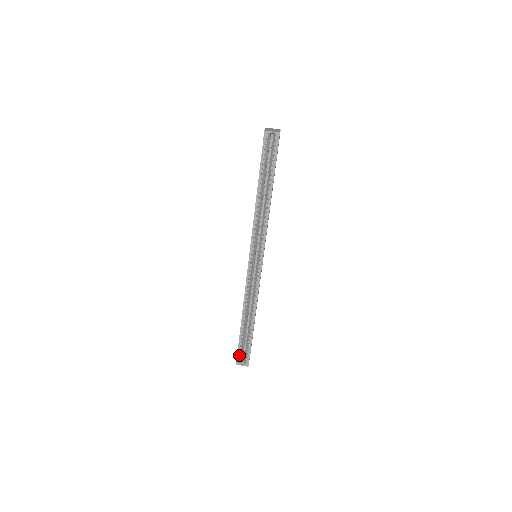
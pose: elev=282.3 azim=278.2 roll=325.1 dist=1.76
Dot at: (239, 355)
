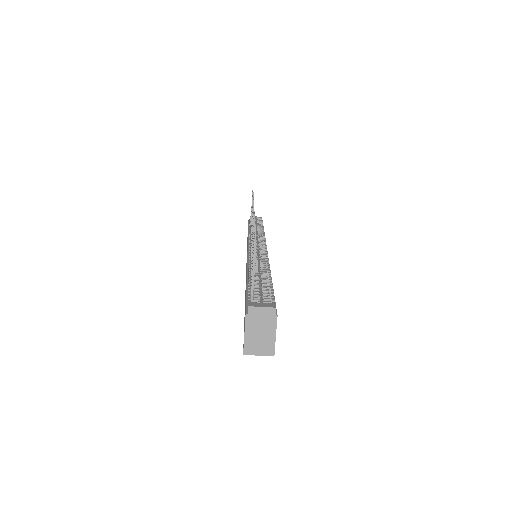
Dot at: occluded
